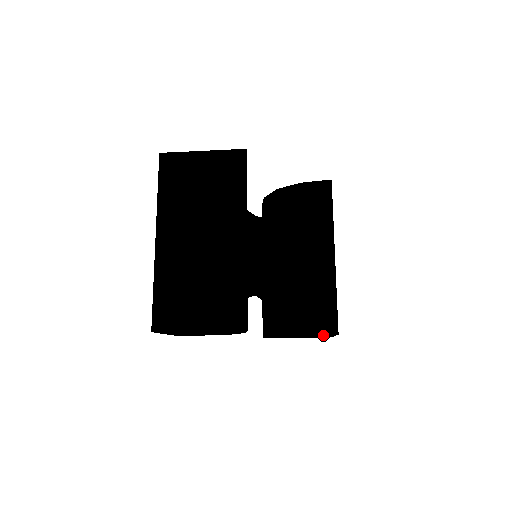
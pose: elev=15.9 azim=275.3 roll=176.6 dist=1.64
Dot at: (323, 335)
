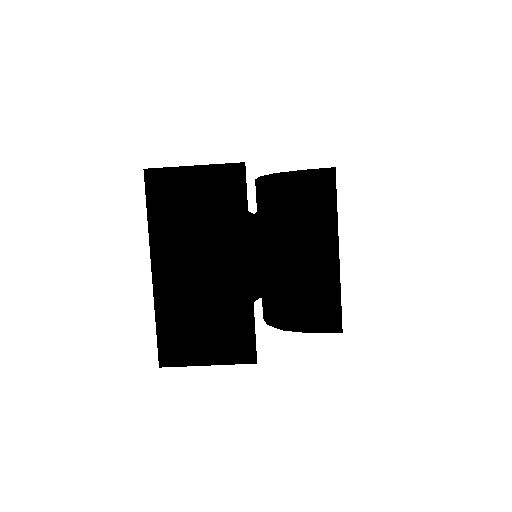
Dot at: occluded
